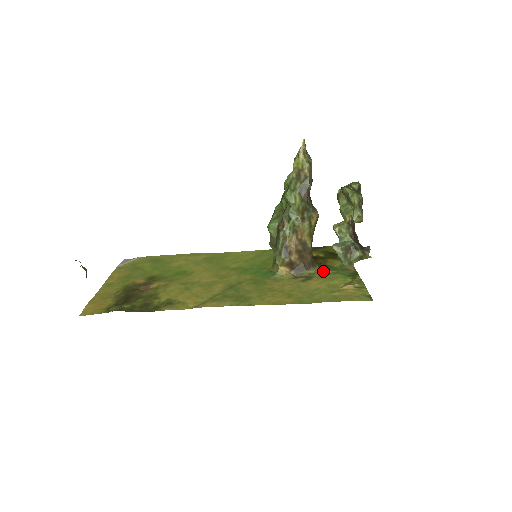
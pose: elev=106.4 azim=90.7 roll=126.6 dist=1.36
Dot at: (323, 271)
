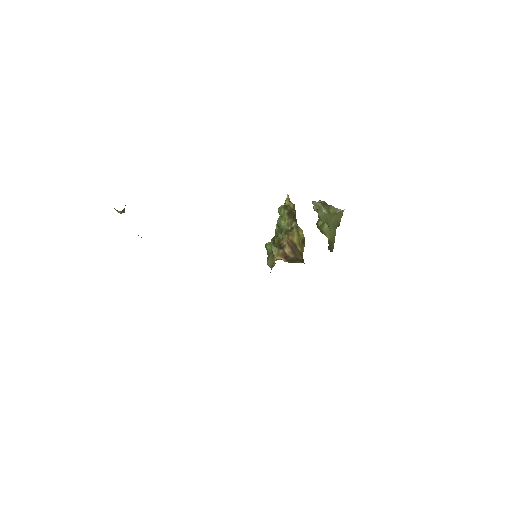
Dot at: occluded
